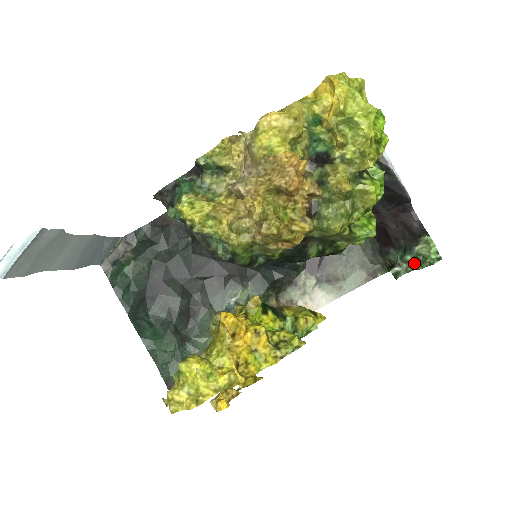
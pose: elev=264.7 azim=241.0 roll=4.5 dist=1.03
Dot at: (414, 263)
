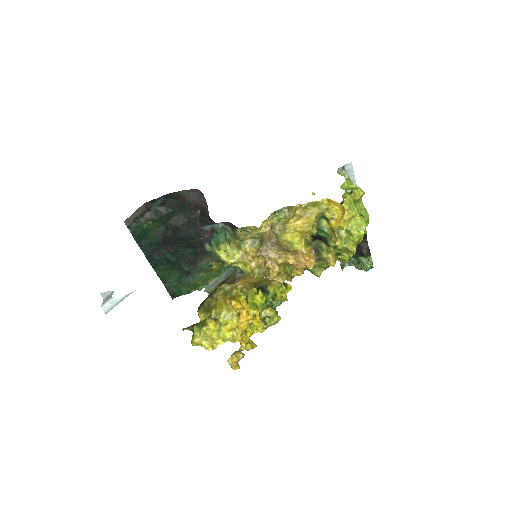
Dot at: (356, 263)
